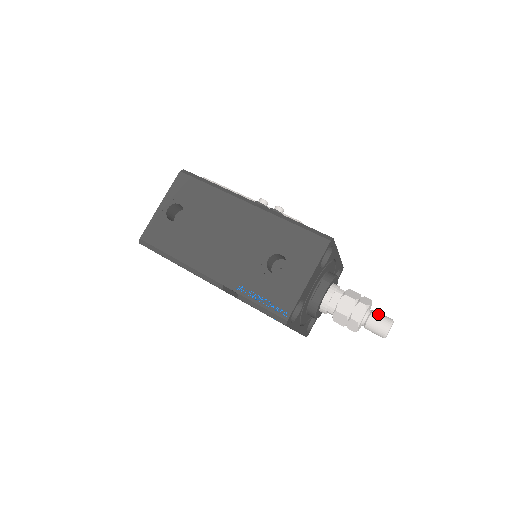
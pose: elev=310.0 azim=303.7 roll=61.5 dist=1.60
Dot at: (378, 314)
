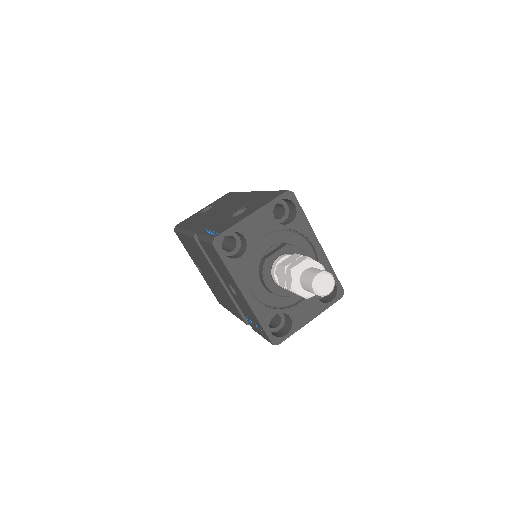
Dot at: occluded
